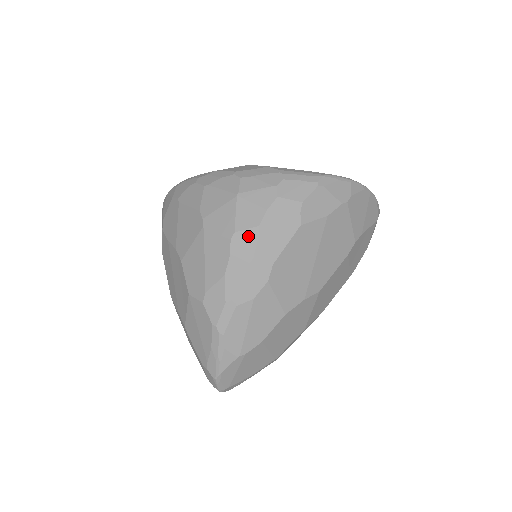
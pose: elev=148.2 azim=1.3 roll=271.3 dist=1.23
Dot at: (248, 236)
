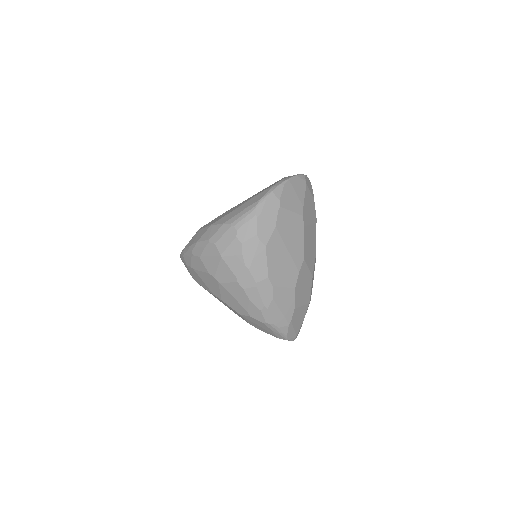
Dot at: (244, 275)
